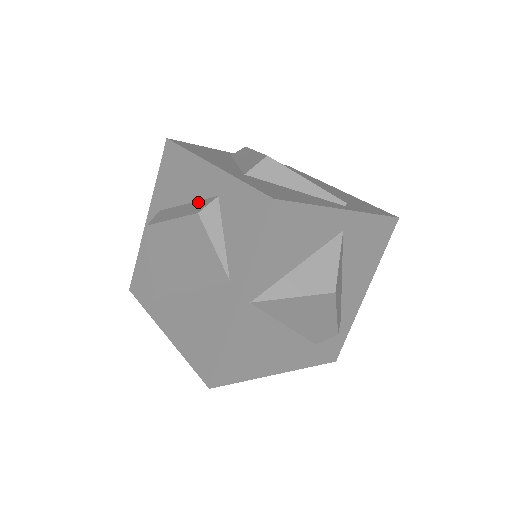
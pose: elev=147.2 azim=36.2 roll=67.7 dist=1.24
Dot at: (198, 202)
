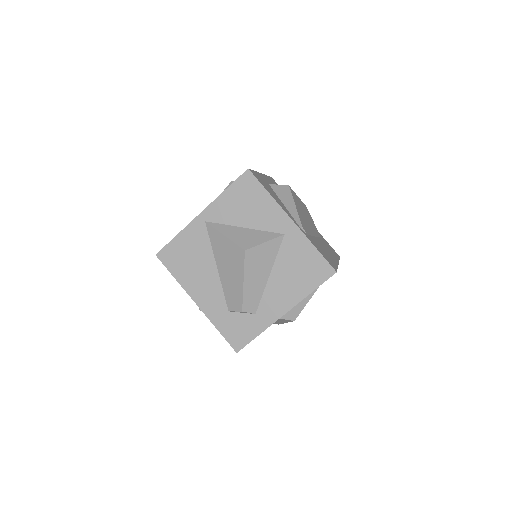
Dot at: occluded
